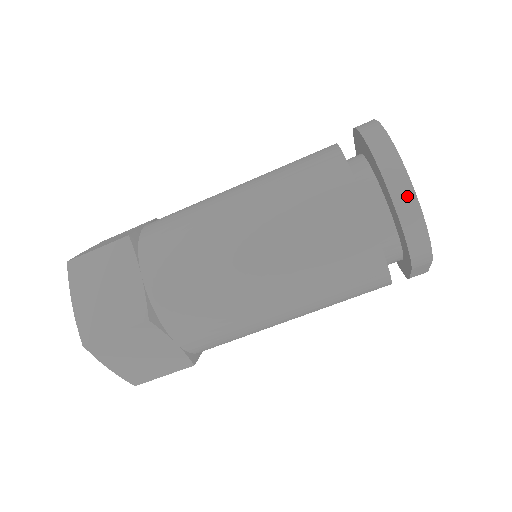
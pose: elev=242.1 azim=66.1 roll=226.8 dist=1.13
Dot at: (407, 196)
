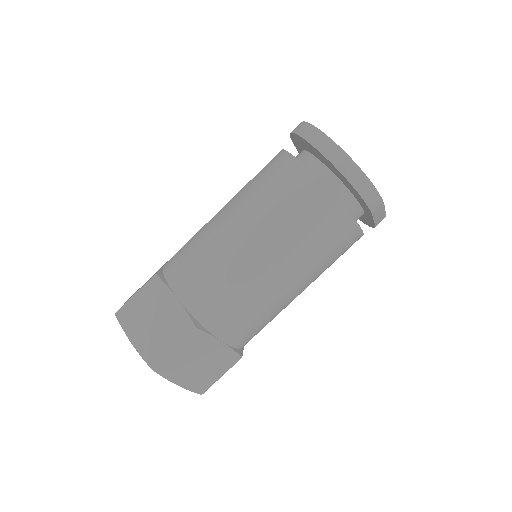
Dot at: (345, 161)
